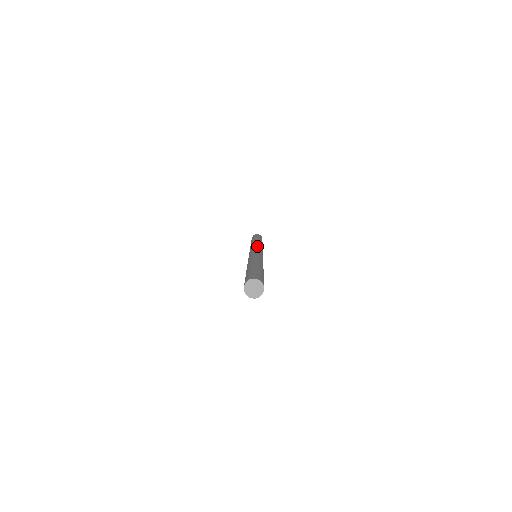
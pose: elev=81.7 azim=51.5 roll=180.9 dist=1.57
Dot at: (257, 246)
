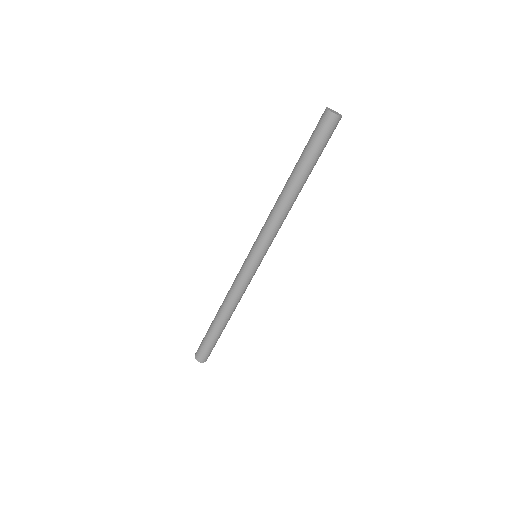
Dot at: occluded
